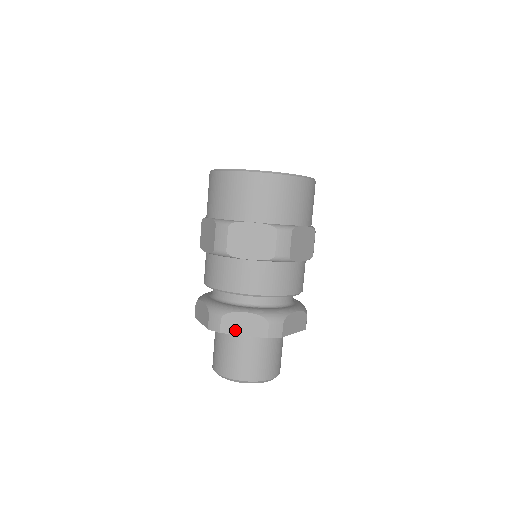
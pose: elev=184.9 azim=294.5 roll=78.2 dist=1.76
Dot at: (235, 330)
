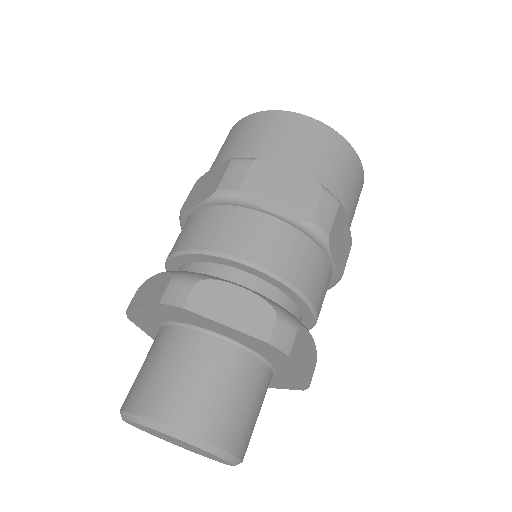
Dot at: (139, 302)
